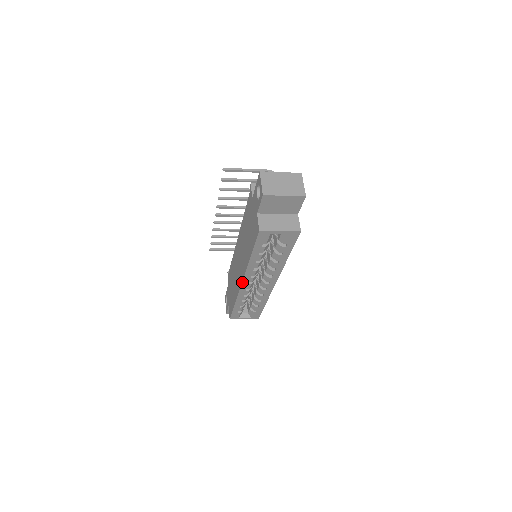
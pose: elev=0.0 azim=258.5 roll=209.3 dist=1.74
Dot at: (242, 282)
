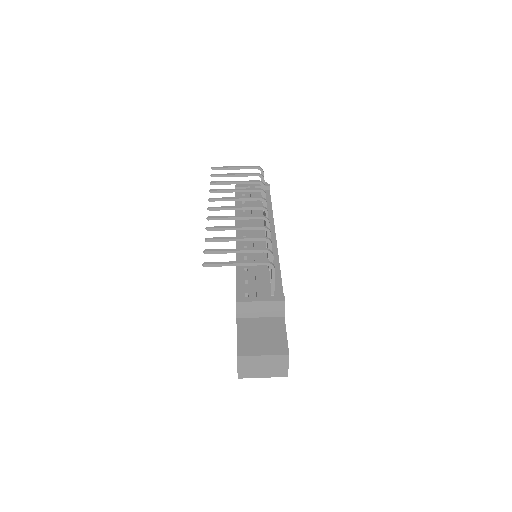
Dot at: occluded
